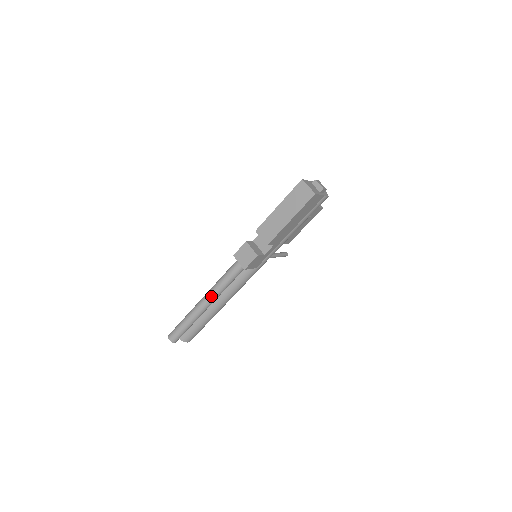
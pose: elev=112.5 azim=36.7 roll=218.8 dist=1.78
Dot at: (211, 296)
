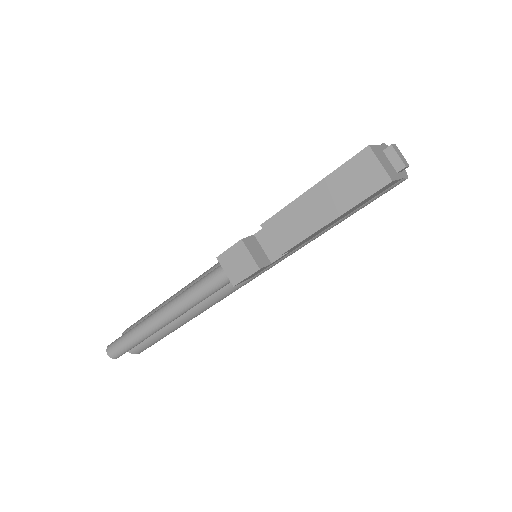
Dot at: (174, 311)
